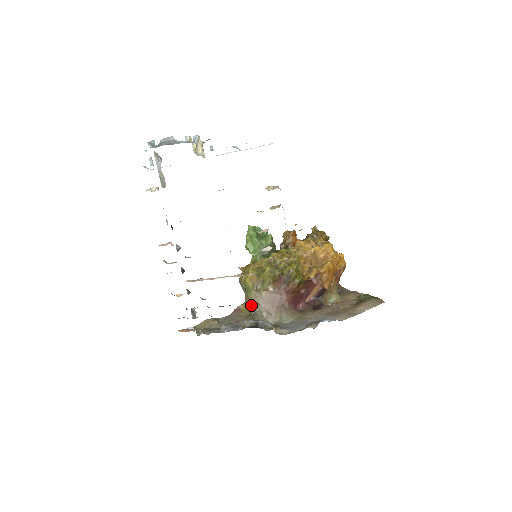
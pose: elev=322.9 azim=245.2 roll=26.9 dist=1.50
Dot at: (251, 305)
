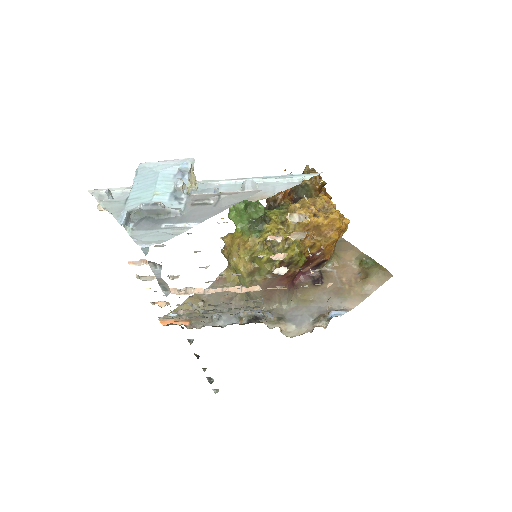
Dot at: occluded
